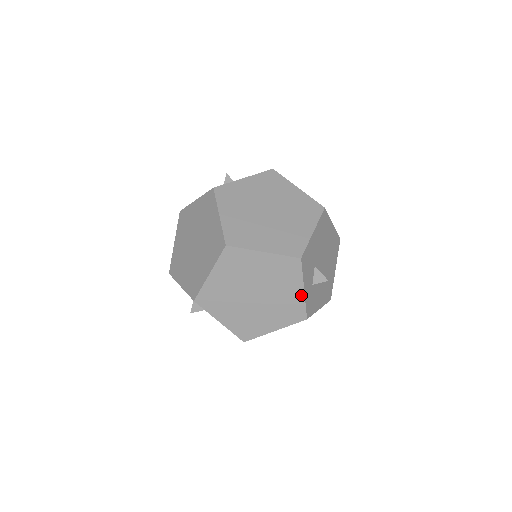
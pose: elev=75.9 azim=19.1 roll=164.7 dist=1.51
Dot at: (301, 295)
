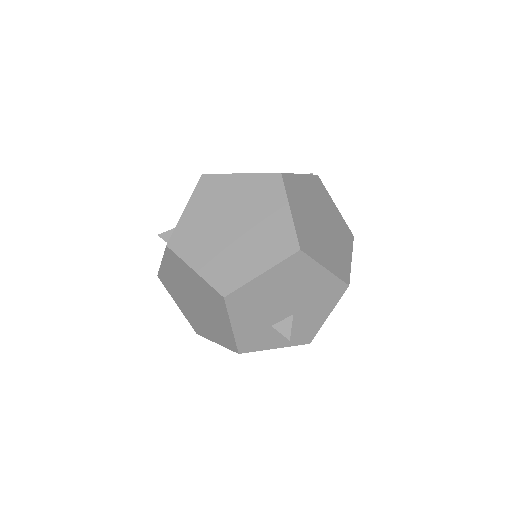
Dot at: (279, 346)
